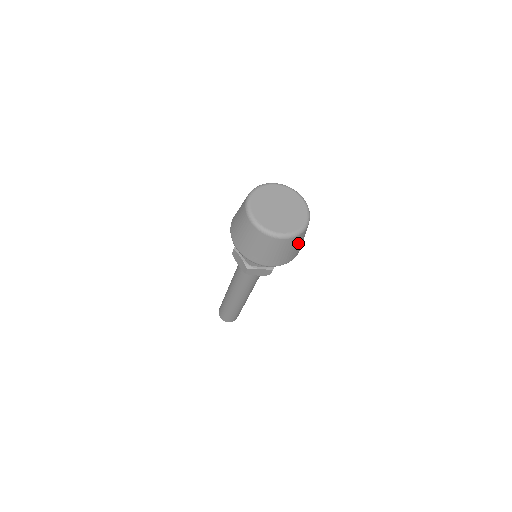
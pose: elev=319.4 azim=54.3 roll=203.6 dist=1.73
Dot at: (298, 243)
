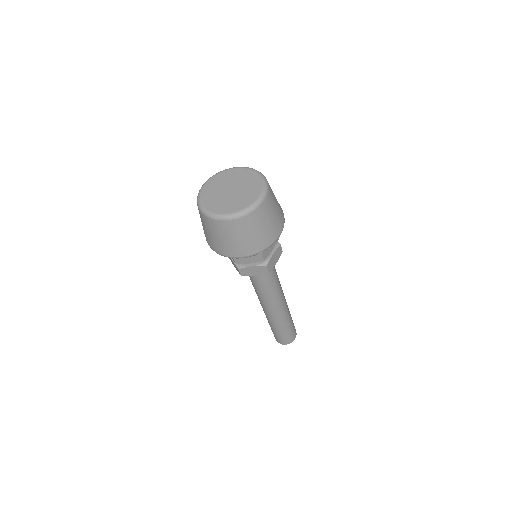
Dot at: (273, 195)
